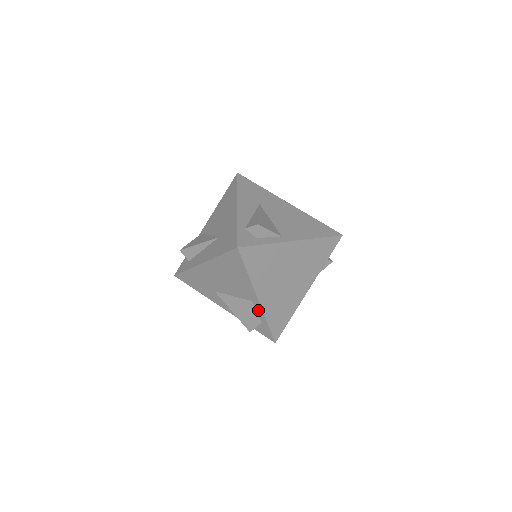
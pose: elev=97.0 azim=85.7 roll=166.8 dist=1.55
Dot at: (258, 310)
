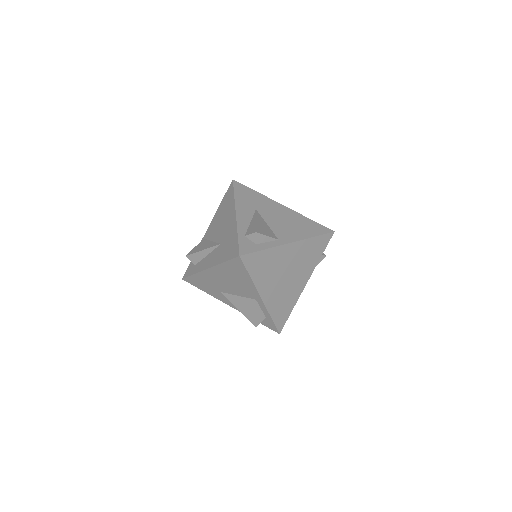
Dot at: (262, 307)
